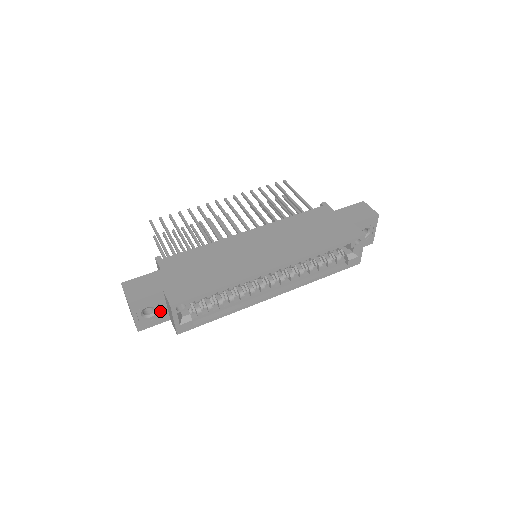
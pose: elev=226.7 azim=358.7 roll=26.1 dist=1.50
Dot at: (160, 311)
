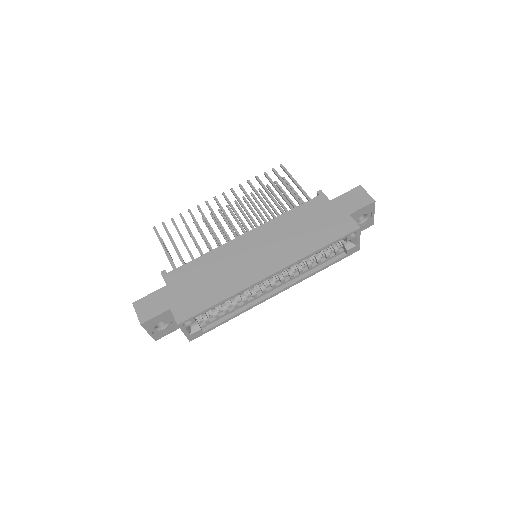
Dot at: (172, 322)
